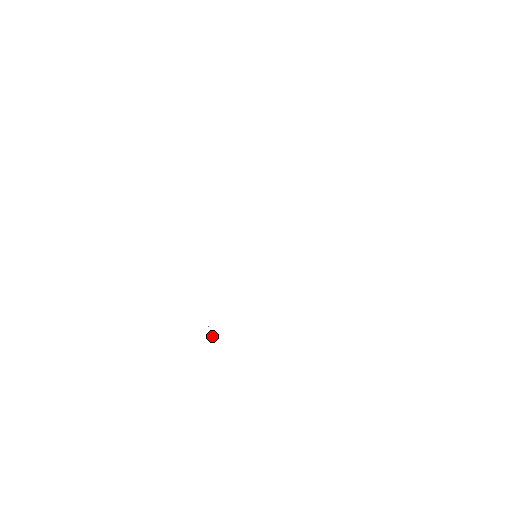
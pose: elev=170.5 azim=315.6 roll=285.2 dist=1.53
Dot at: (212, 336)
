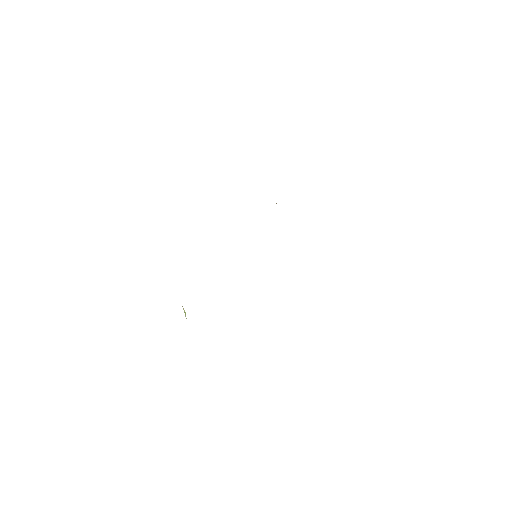
Dot at: (185, 312)
